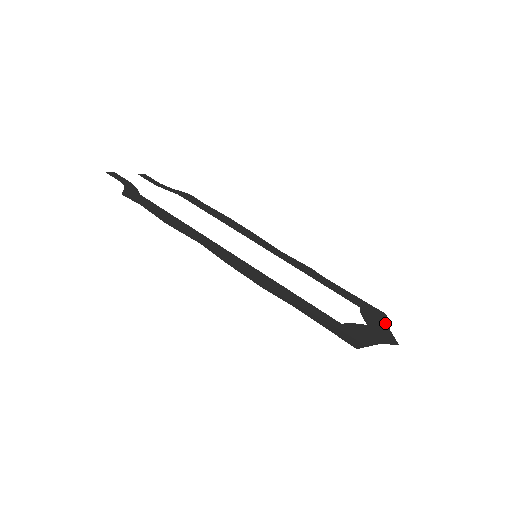
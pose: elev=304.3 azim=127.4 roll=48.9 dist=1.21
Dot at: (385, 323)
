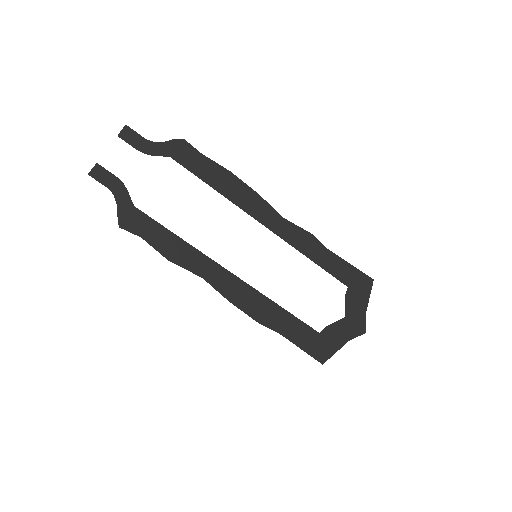
Dot at: (366, 301)
